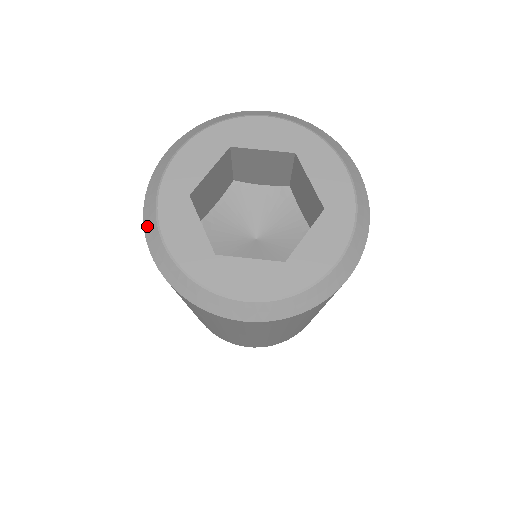
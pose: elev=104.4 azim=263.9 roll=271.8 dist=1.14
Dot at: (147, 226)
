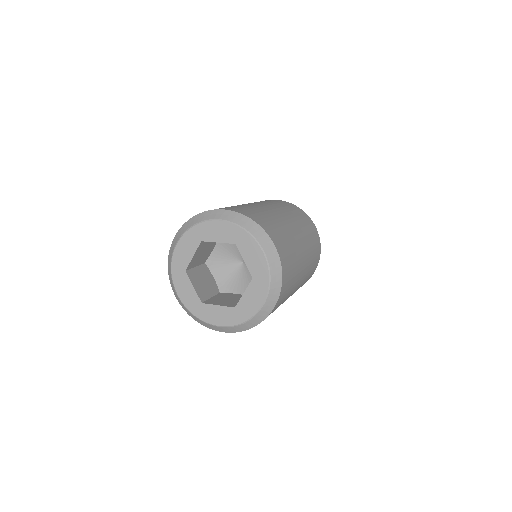
Dot at: (182, 229)
